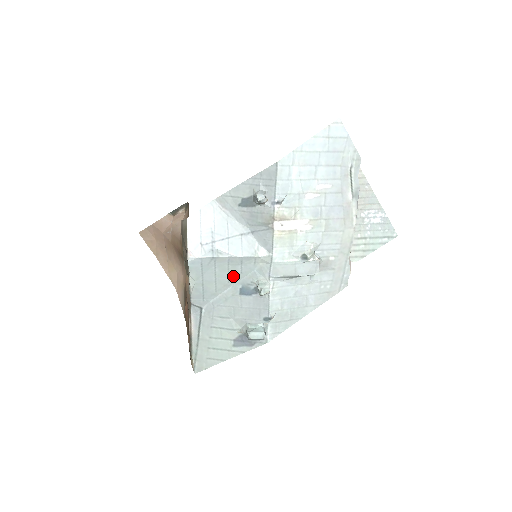
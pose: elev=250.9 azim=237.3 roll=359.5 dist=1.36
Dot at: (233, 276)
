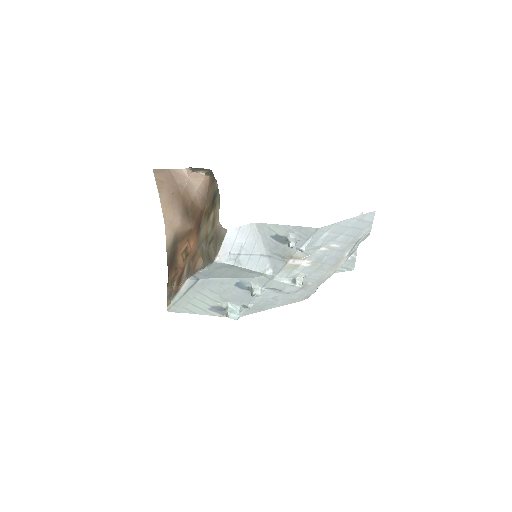
Dot at: (238, 275)
